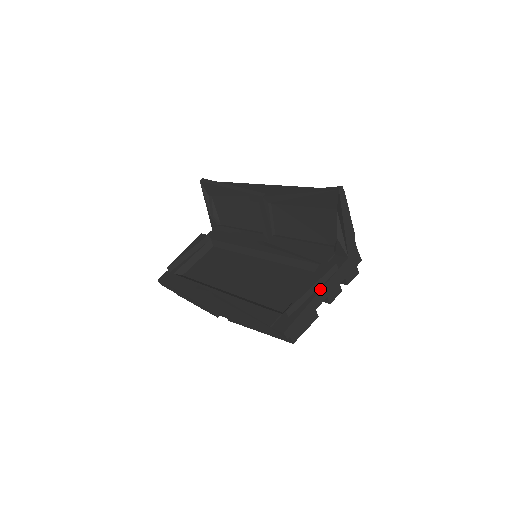
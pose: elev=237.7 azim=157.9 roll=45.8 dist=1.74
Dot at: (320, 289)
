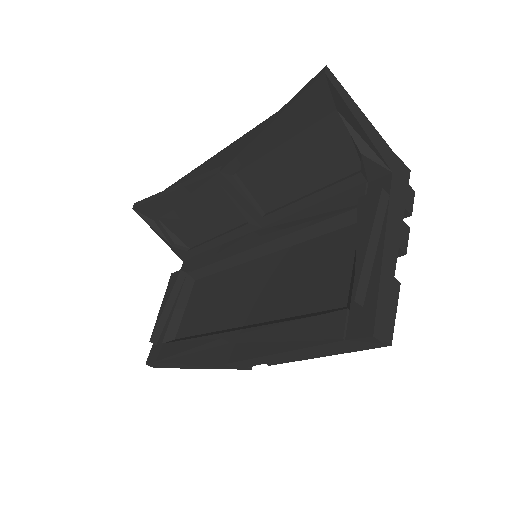
Dot at: (383, 238)
